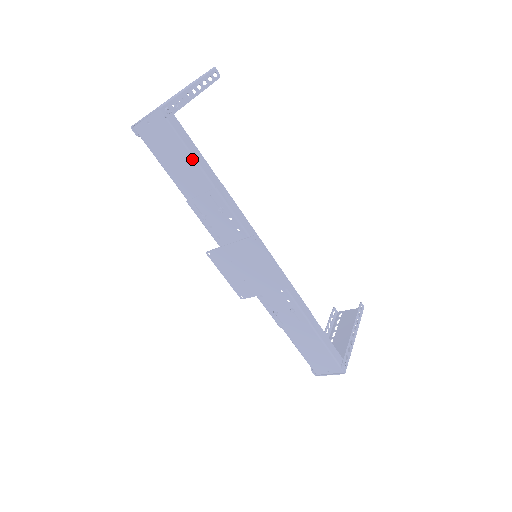
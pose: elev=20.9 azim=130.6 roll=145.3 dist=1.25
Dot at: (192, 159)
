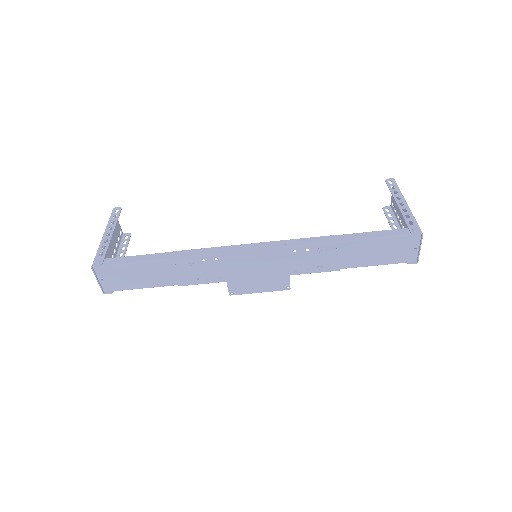
Dot at: (140, 264)
